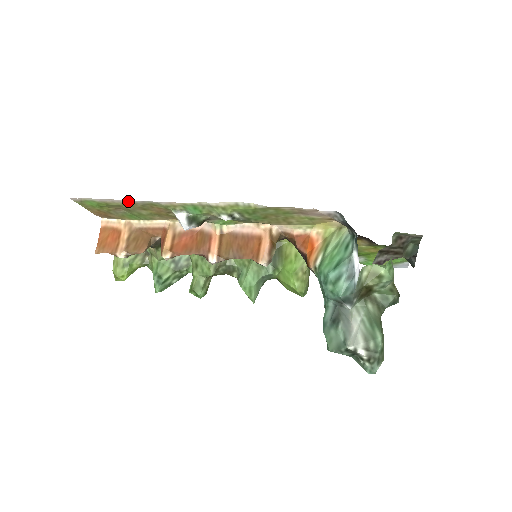
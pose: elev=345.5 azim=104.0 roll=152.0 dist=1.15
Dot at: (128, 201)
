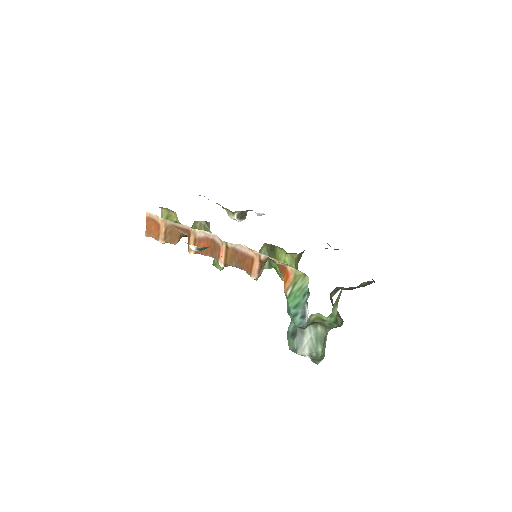
Dot at: occluded
